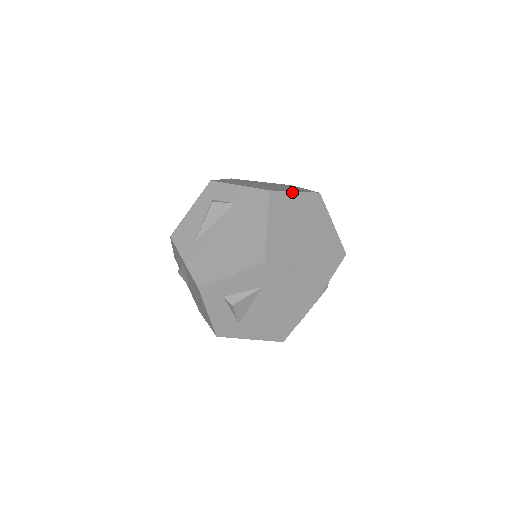
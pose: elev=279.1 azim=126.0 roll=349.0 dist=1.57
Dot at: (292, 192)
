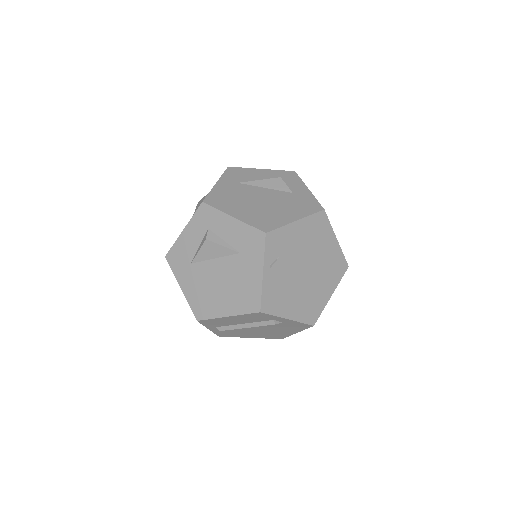
Dot at: (335, 235)
